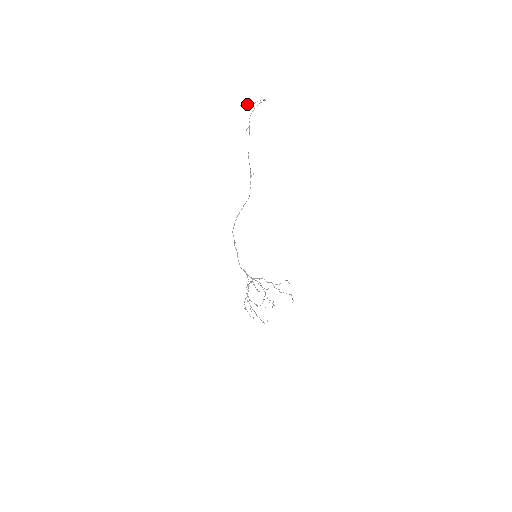
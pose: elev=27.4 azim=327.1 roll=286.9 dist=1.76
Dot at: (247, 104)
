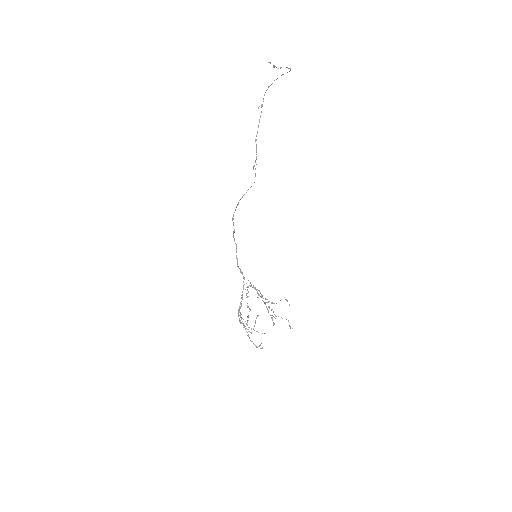
Dot at: occluded
